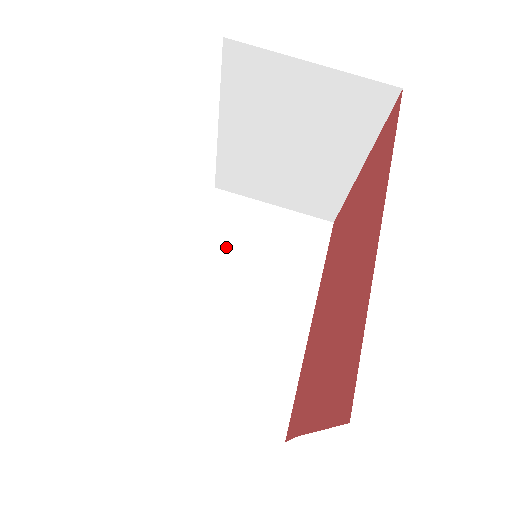
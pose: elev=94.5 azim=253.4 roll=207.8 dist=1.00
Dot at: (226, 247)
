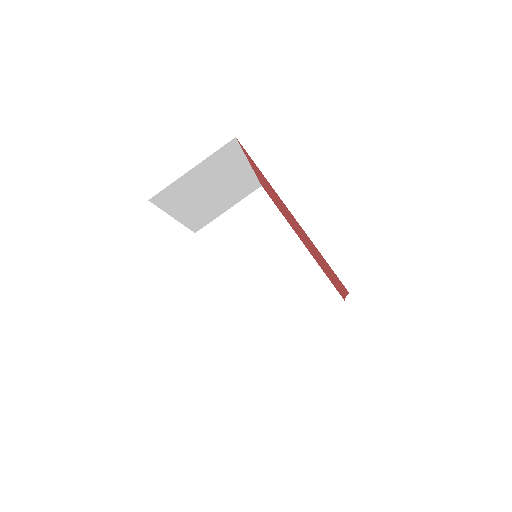
Dot at: (233, 254)
